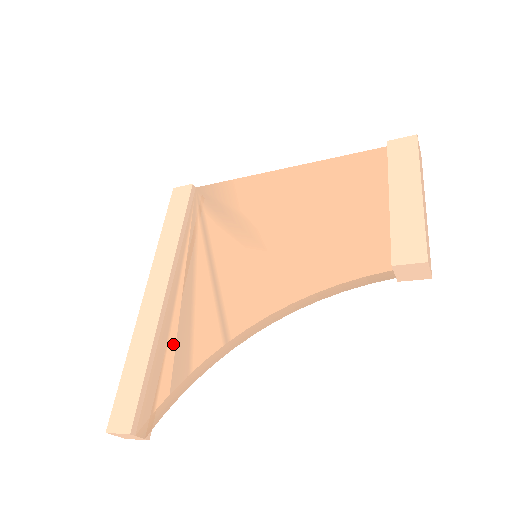
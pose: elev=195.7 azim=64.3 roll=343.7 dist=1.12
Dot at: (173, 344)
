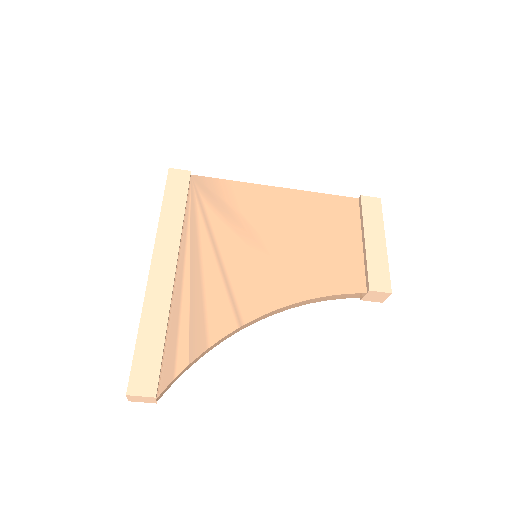
Dot at: (186, 320)
